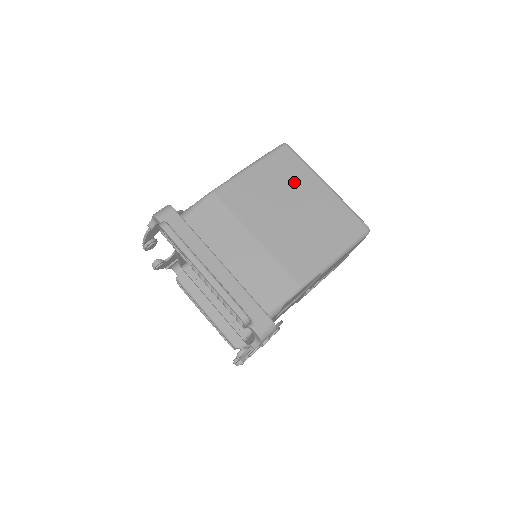
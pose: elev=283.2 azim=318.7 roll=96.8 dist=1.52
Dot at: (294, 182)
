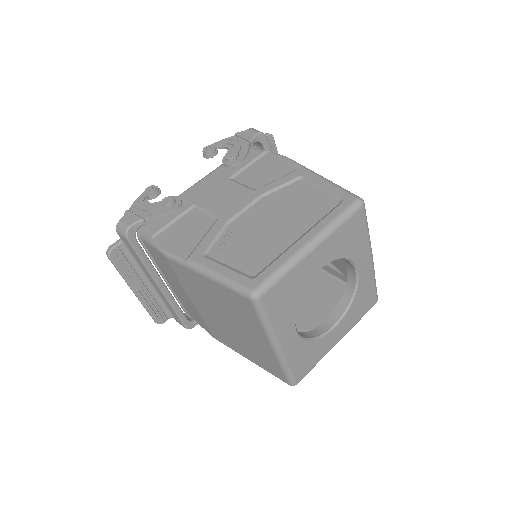
Dot at: (241, 319)
